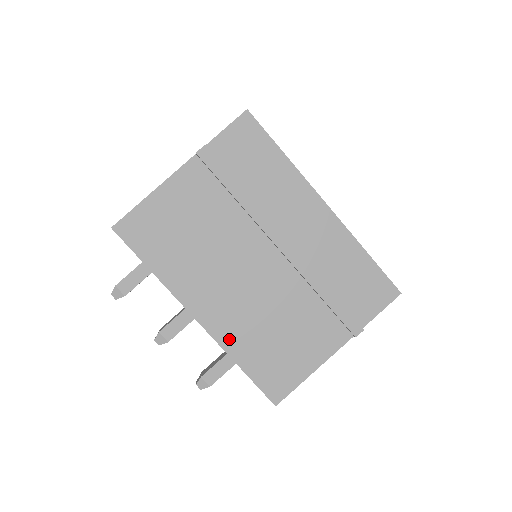
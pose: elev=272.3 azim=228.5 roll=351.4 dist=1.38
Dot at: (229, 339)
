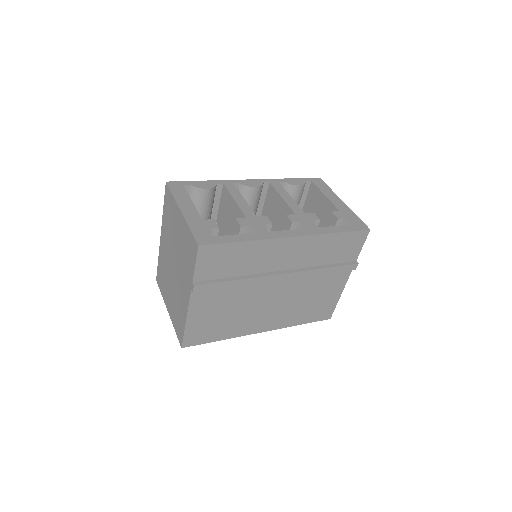
Dot at: (286, 323)
